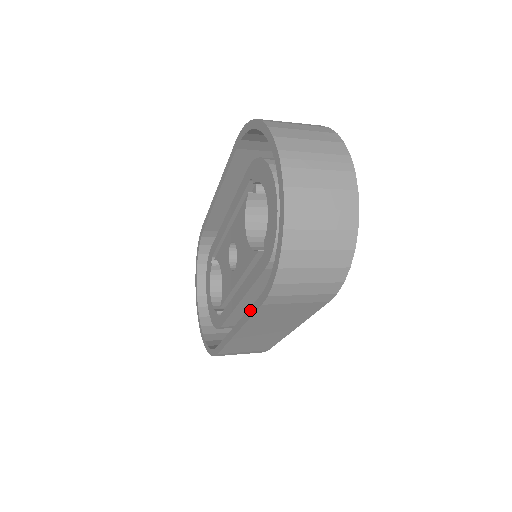
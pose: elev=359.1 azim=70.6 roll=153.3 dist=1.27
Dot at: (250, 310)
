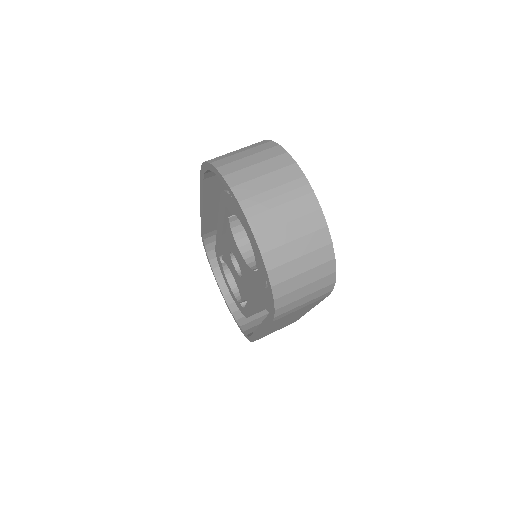
Dot at: (265, 321)
